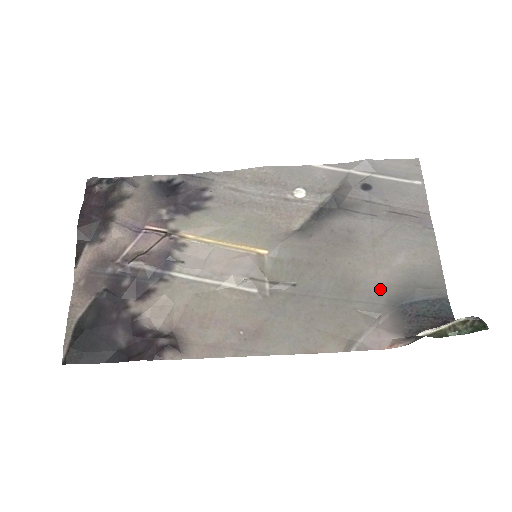
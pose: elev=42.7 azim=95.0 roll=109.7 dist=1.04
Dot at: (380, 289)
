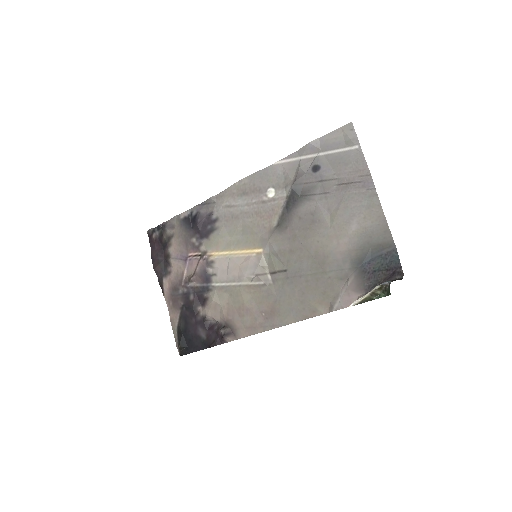
Dot at: (344, 256)
